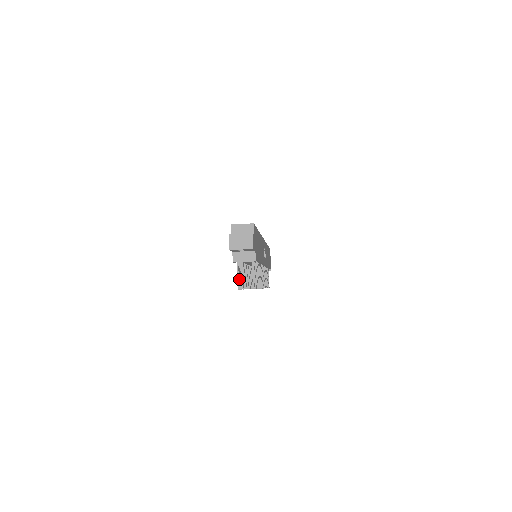
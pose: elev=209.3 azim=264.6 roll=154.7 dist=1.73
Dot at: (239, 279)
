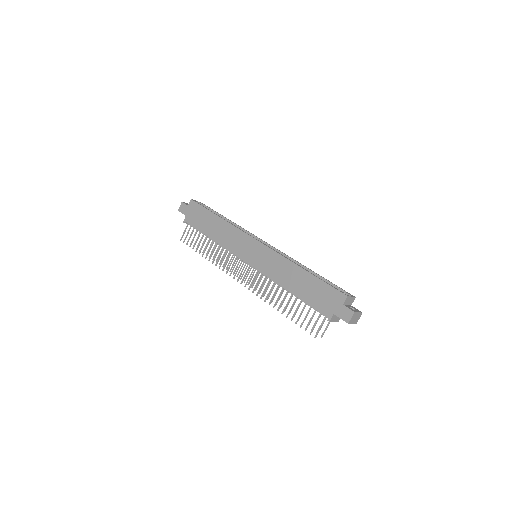
Dot at: occluded
